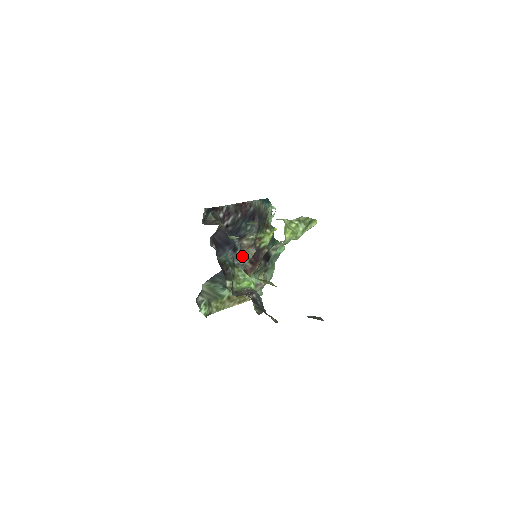
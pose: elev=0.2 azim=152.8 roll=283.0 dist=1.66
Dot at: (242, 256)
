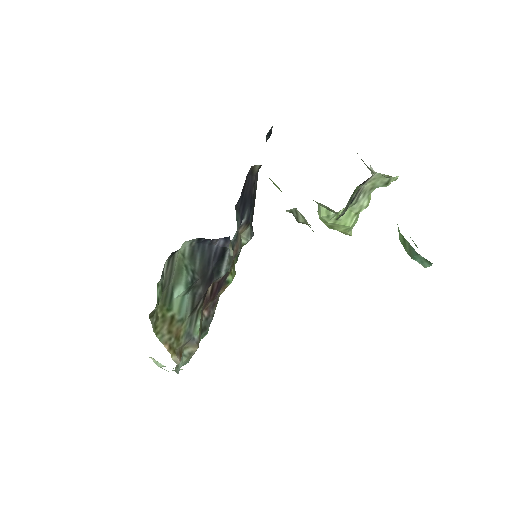
Dot at: occluded
